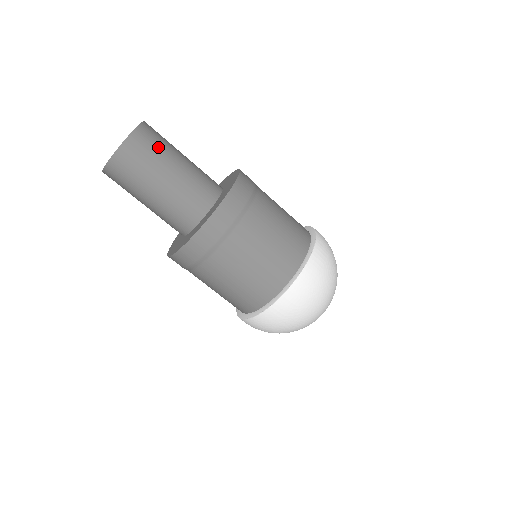
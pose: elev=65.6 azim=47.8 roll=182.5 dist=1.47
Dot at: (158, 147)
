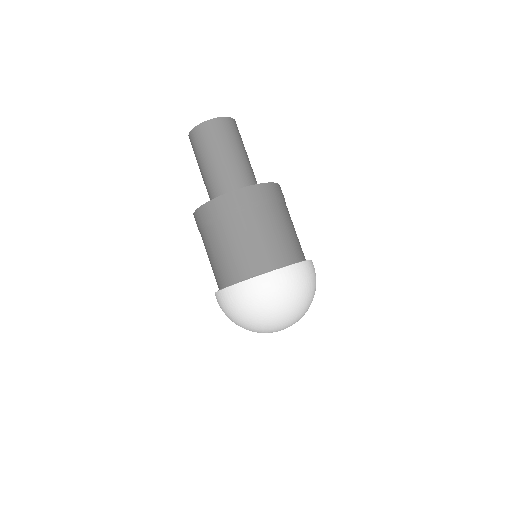
Dot at: (219, 138)
